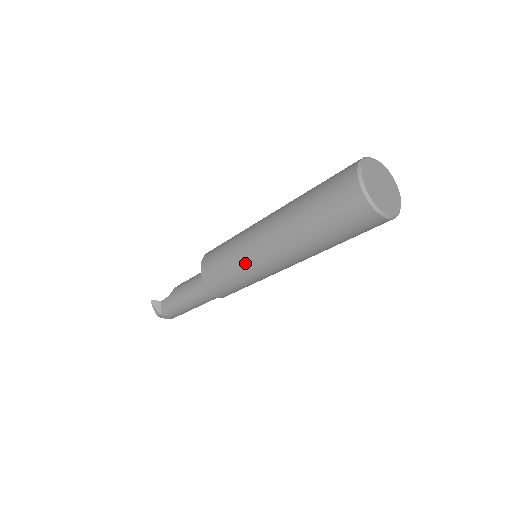
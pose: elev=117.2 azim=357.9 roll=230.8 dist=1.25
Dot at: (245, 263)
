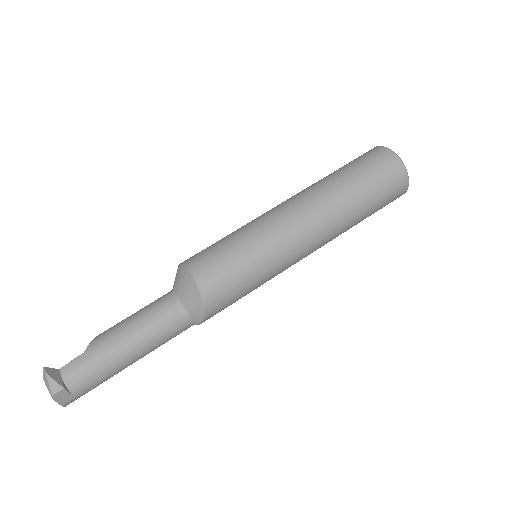
Dot at: (272, 247)
